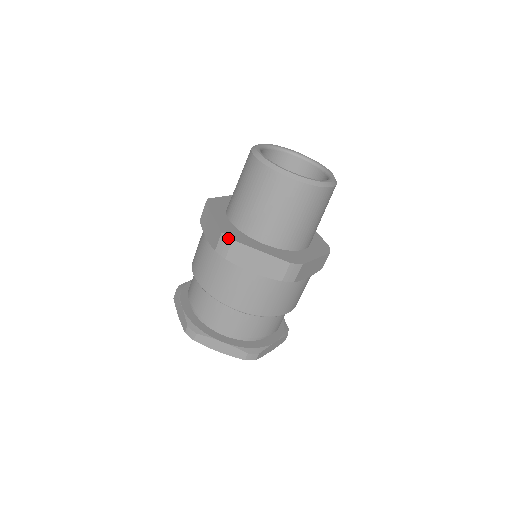
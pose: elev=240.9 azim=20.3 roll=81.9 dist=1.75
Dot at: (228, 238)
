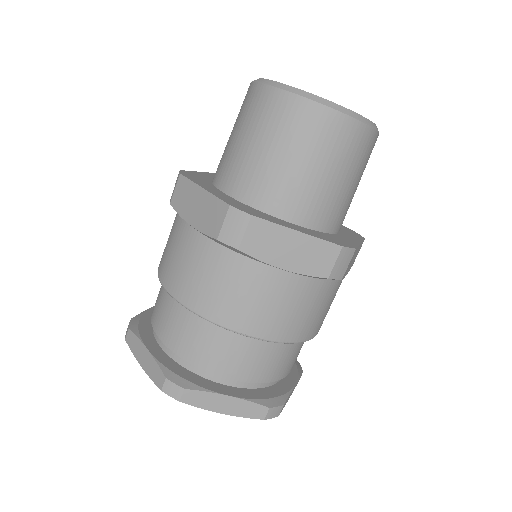
Dot at: (179, 173)
